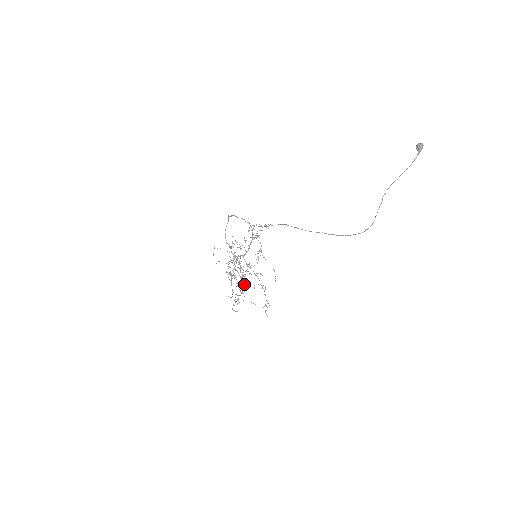
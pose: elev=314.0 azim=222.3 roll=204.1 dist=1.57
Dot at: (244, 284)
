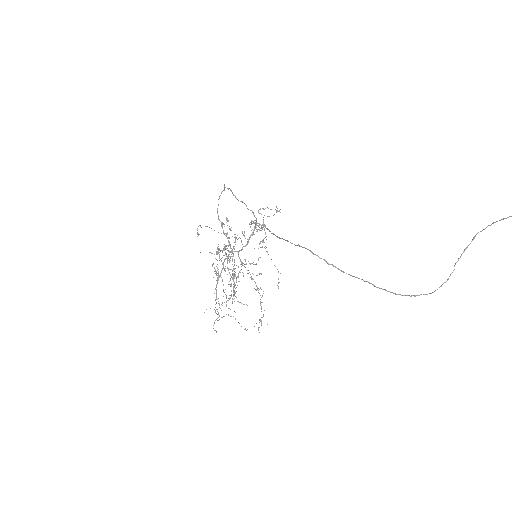
Dot at: occluded
